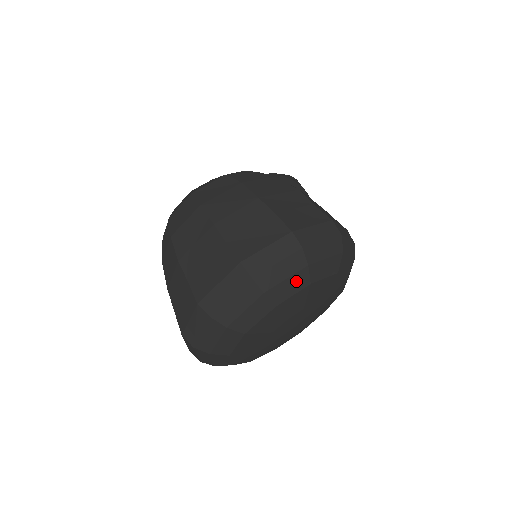
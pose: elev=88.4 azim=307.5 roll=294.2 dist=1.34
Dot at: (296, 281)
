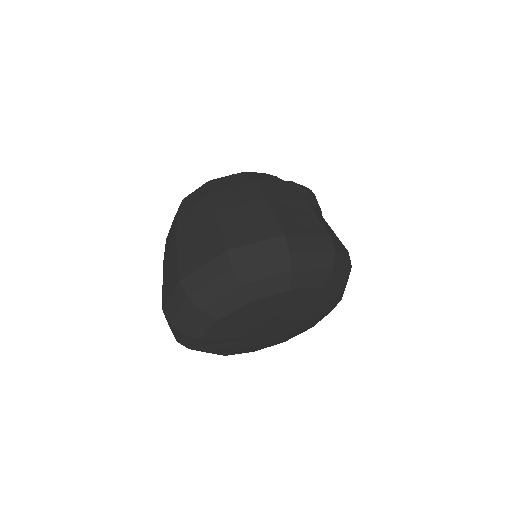
Dot at: (276, 283)
